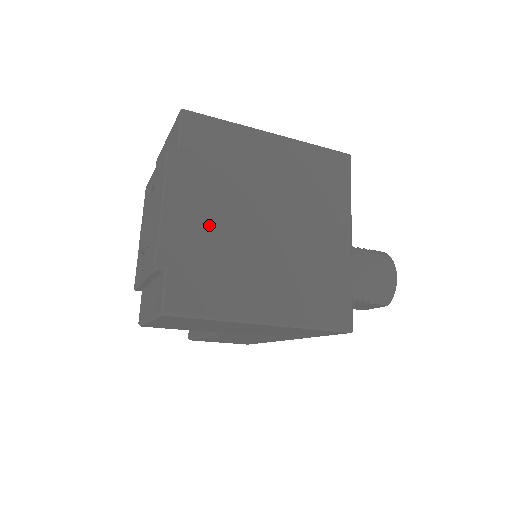
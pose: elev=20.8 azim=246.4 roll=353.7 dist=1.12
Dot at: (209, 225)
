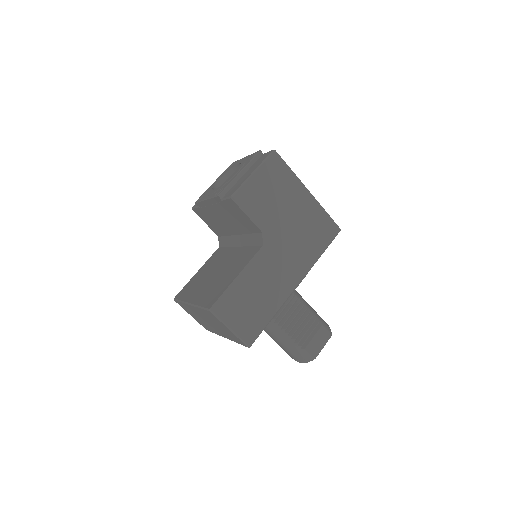
Dot at: occluded
